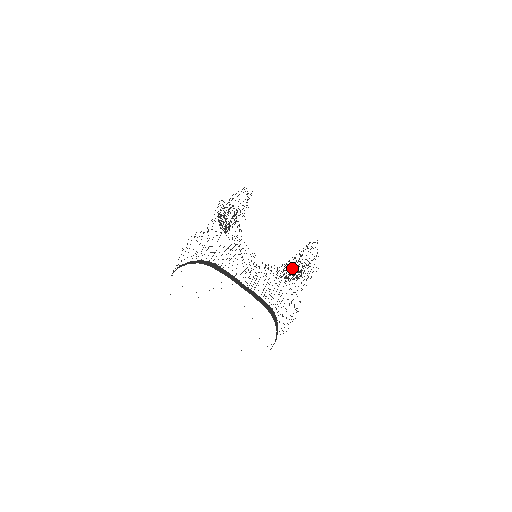
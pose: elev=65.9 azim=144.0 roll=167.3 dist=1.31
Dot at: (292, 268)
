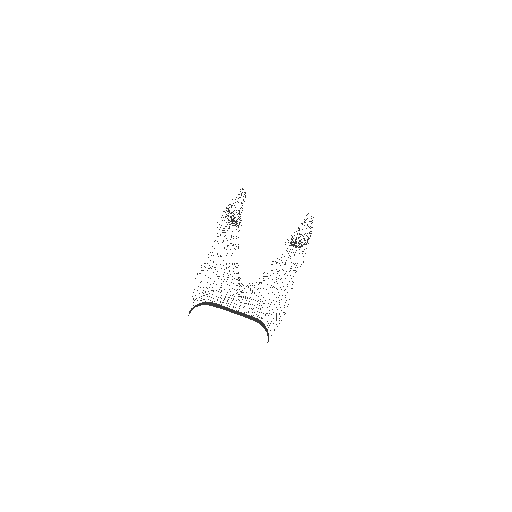
Dot at: occluded
